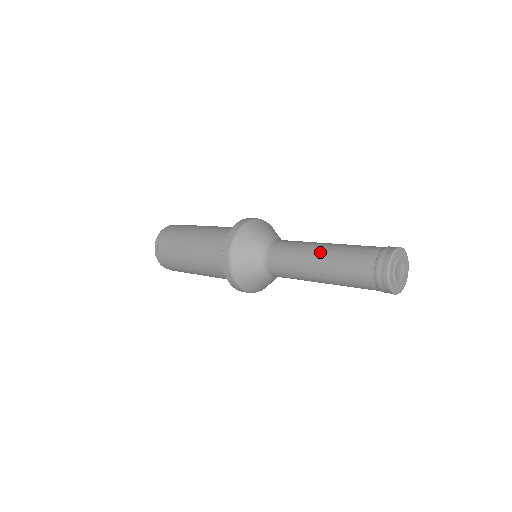
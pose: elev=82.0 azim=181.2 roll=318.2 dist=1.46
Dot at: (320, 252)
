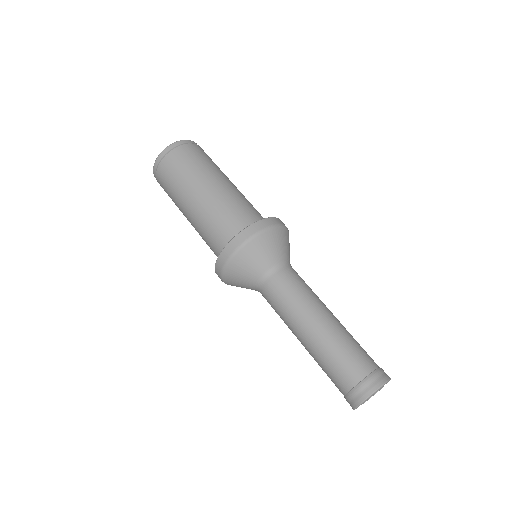
Dot at: (323, 321)
